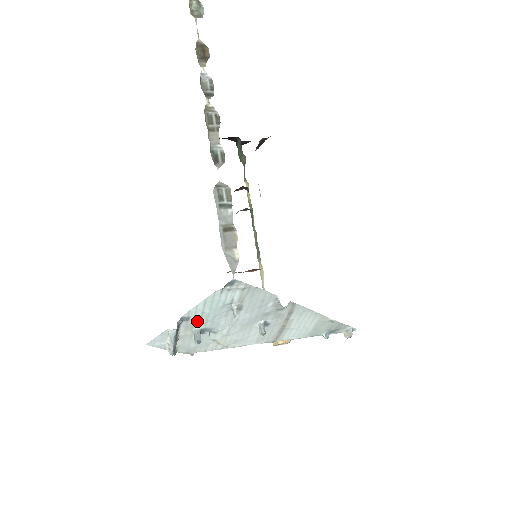
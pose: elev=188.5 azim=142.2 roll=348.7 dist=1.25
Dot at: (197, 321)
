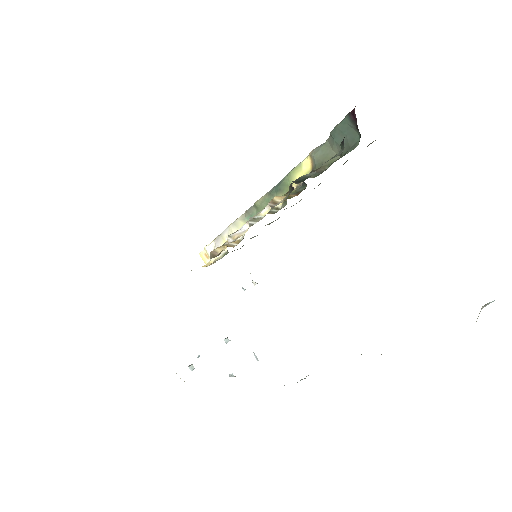
Dot at: occluded
